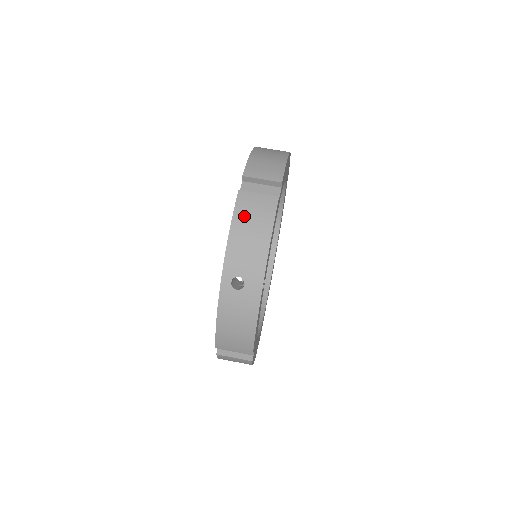
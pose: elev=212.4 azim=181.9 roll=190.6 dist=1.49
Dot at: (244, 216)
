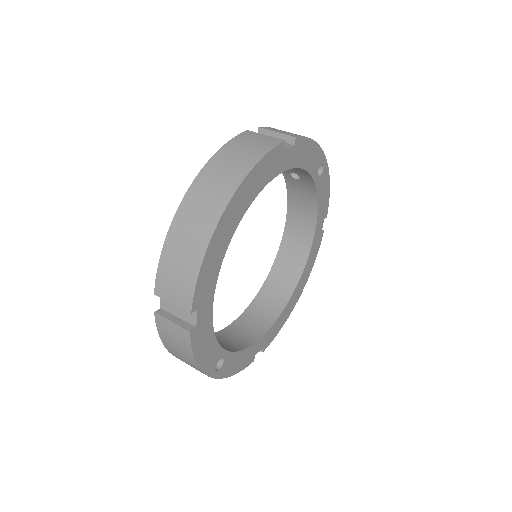
Dot at: (167, 339)
